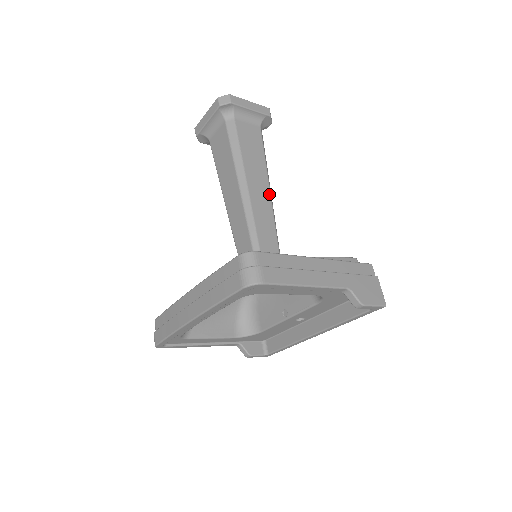
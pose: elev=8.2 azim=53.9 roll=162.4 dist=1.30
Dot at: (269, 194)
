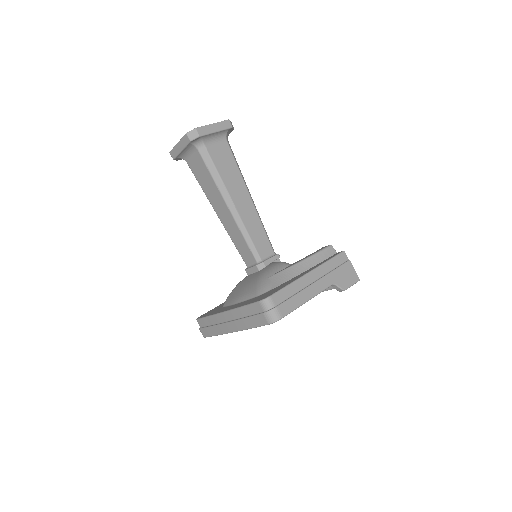
Dot at: (252, 203)
